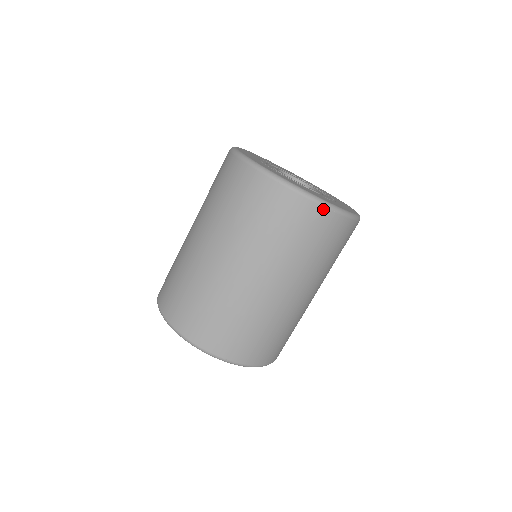
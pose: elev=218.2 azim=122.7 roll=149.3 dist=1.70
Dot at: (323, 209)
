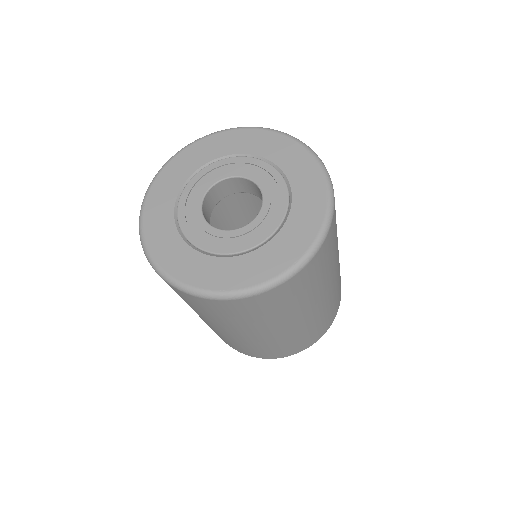
Dot at: (241, 300)
